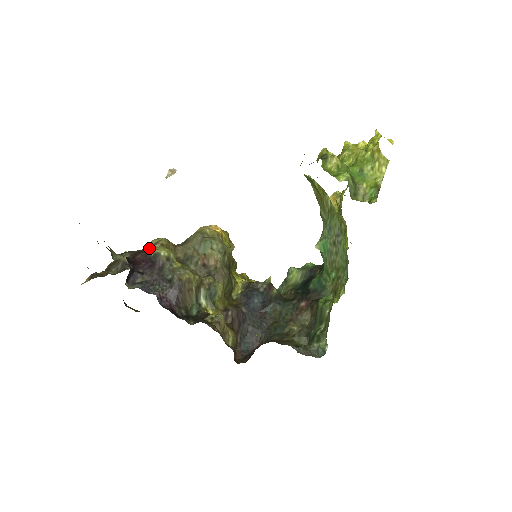
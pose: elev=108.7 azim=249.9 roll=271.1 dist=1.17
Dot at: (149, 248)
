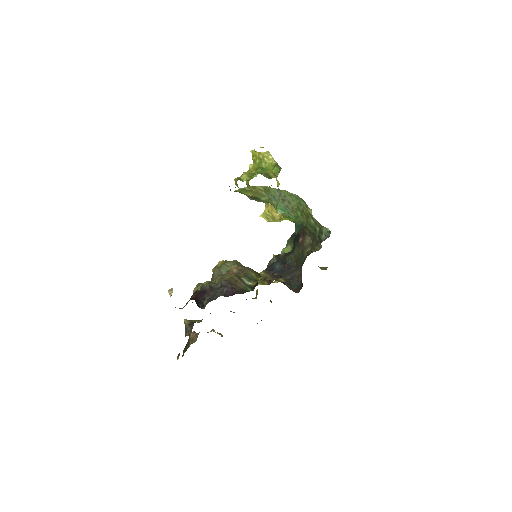
Dot at: (195, 291)
